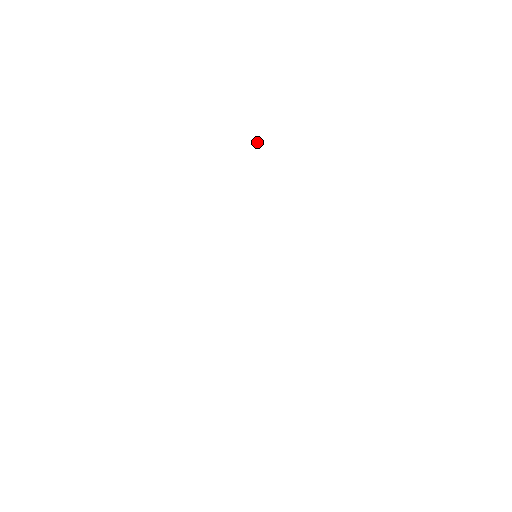
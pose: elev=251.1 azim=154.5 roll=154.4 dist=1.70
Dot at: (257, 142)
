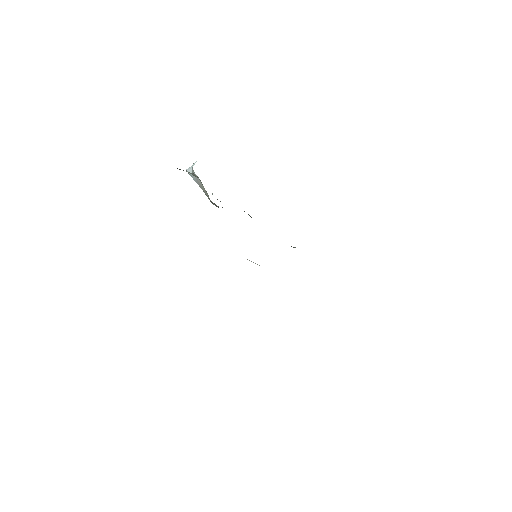
Dot at: occluded
